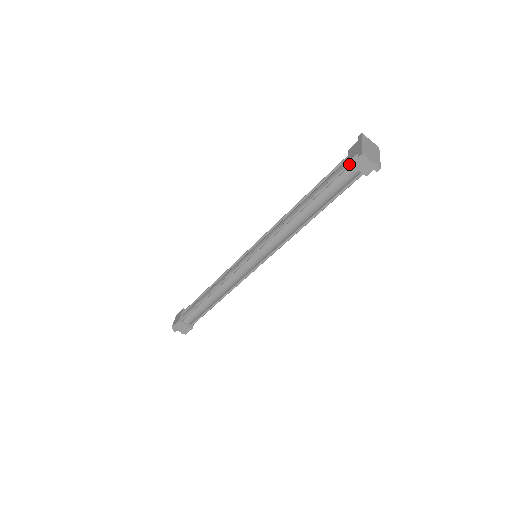
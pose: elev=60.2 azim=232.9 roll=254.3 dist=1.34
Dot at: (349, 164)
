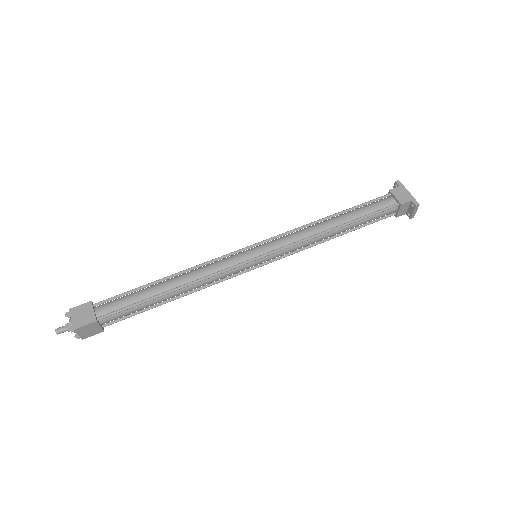
Dot at: (398, 205)
